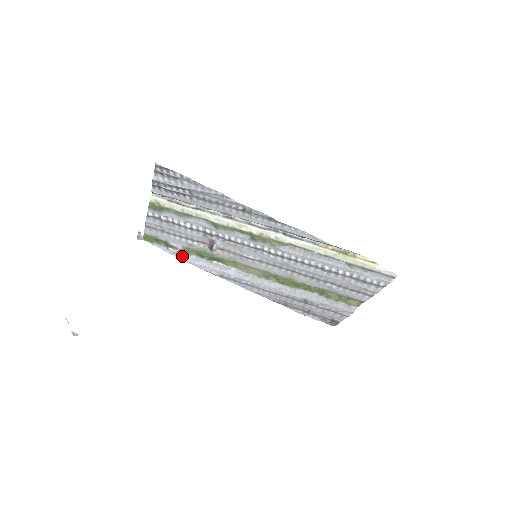
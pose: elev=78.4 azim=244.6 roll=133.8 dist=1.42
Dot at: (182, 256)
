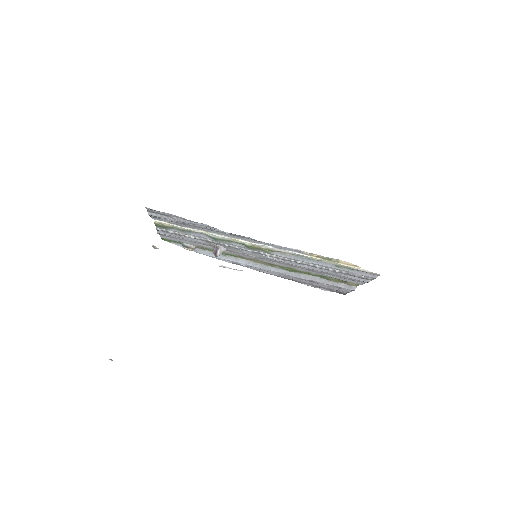
Dot at: (198, 251)
